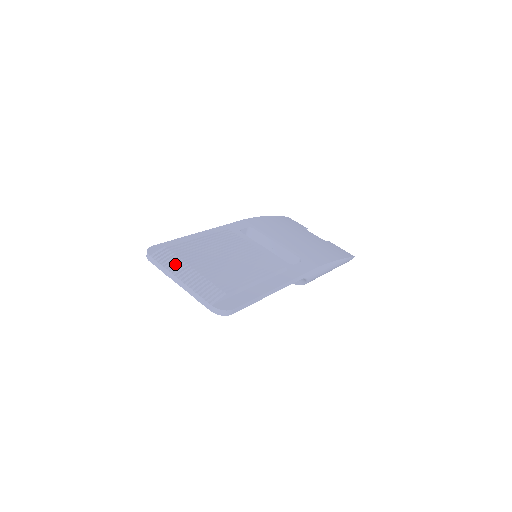
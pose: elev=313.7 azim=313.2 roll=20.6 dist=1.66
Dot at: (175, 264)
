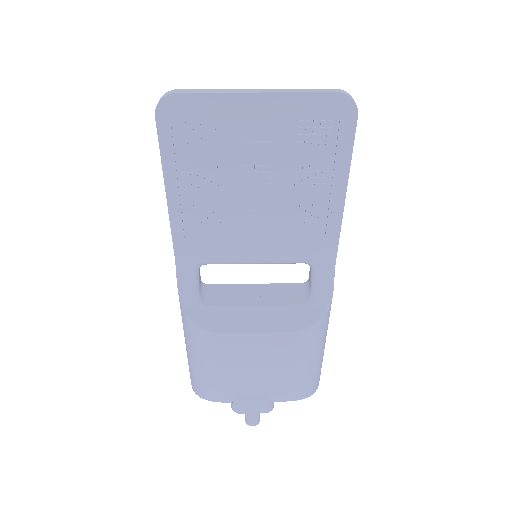
Dot at: occluded
